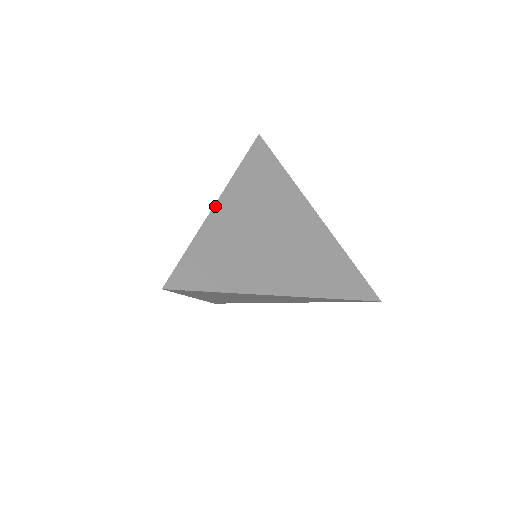
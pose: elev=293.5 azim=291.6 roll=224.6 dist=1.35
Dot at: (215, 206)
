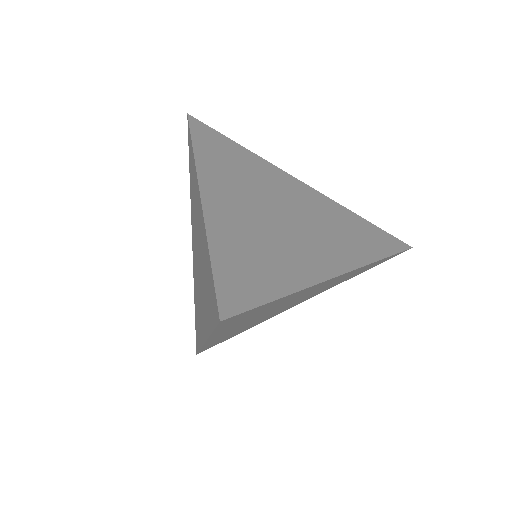
Dot at: (202, 198)
